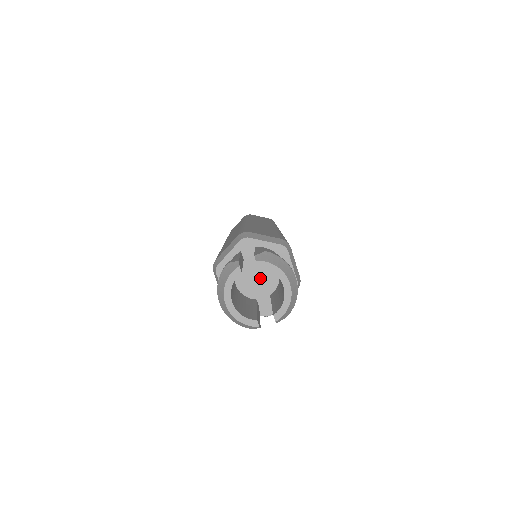
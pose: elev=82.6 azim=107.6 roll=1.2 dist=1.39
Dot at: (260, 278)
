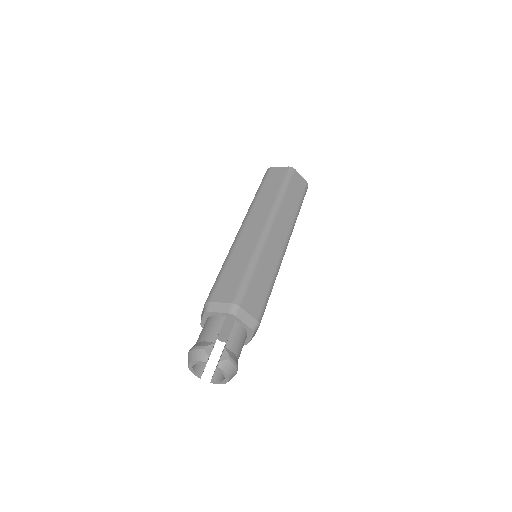
Dot at: (228, 330)
